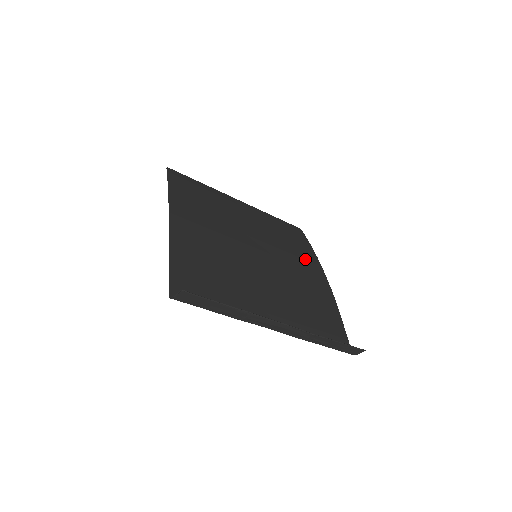
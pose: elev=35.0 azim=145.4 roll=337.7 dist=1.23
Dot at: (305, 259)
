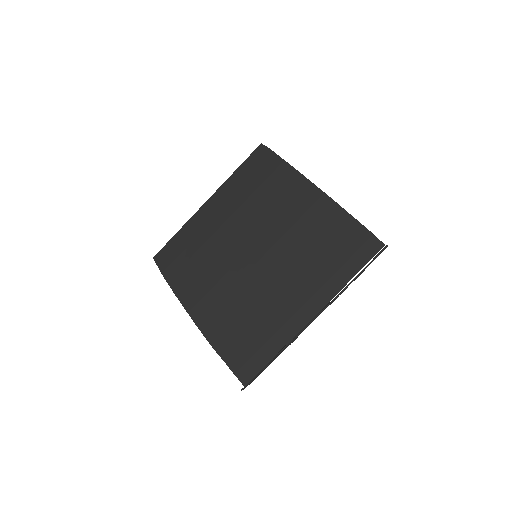
Dot at: (286, 191)
